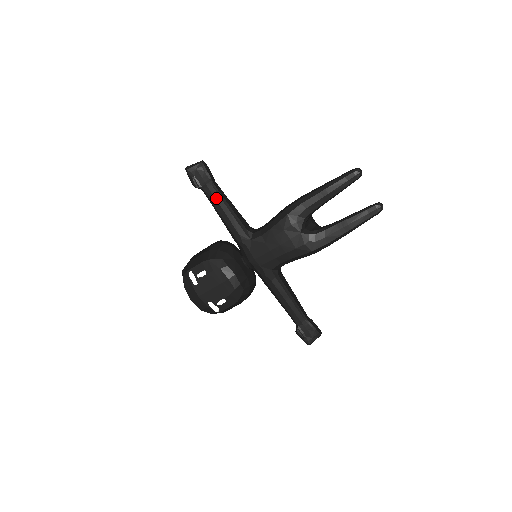
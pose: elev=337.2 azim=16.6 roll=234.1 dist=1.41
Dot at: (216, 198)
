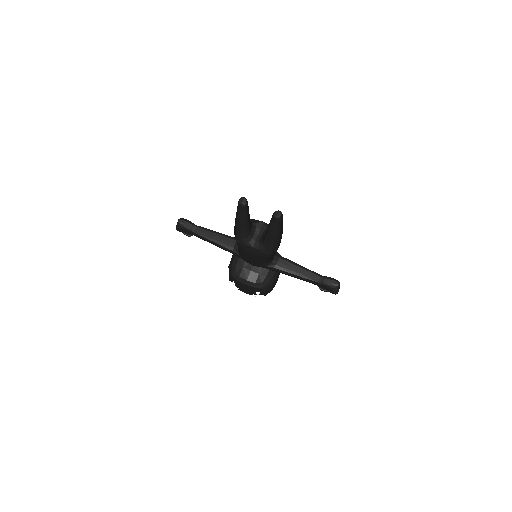
Dot at: (203, 238)
